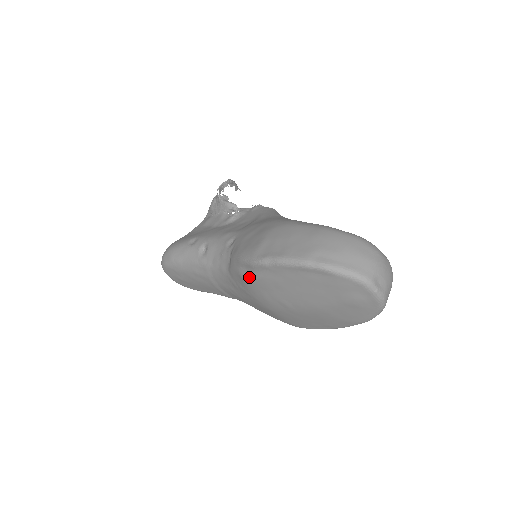
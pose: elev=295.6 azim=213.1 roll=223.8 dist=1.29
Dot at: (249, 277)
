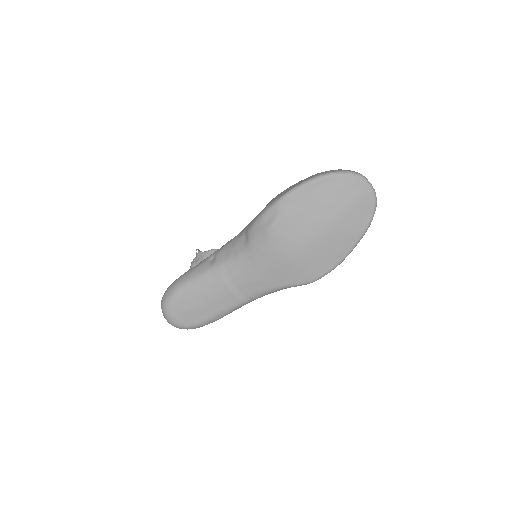
Dot at: (274, 222)
